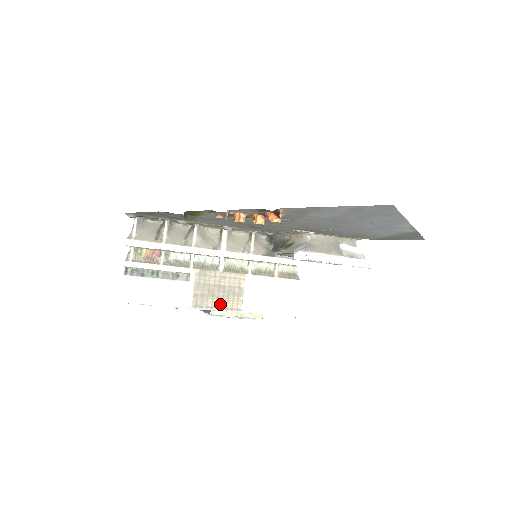
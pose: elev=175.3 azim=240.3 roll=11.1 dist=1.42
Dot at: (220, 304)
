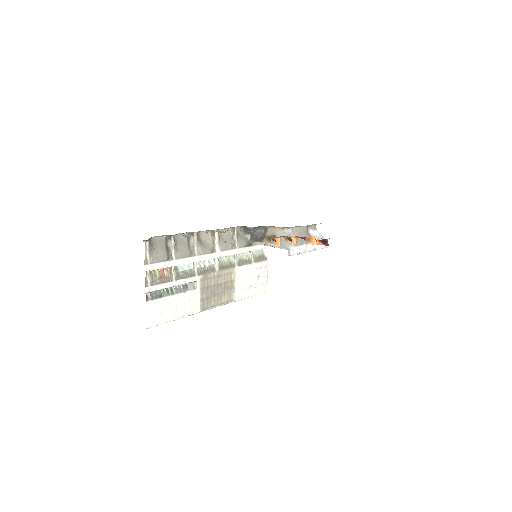
Dot at: (220, 300)
